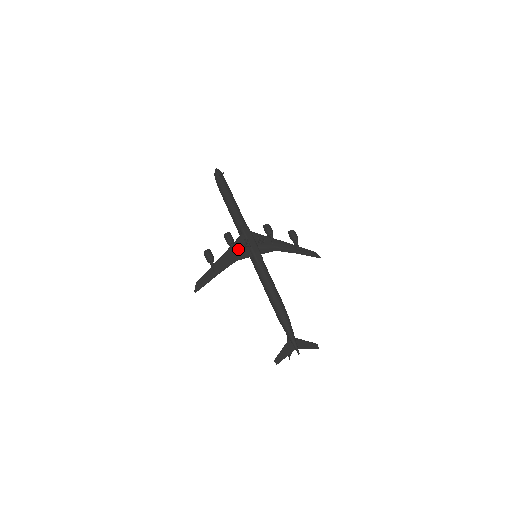
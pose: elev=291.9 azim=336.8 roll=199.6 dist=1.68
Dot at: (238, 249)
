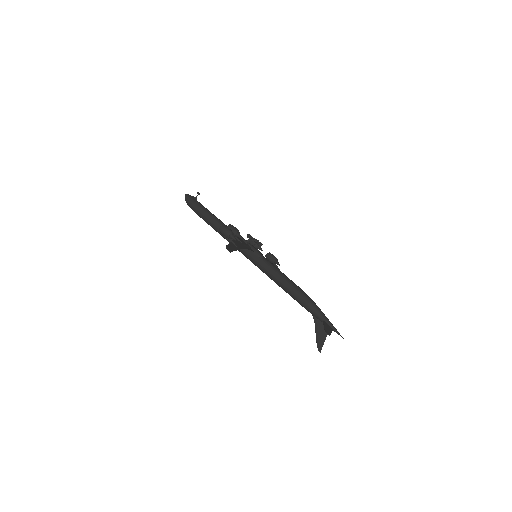
Dot at: (242, 242)
